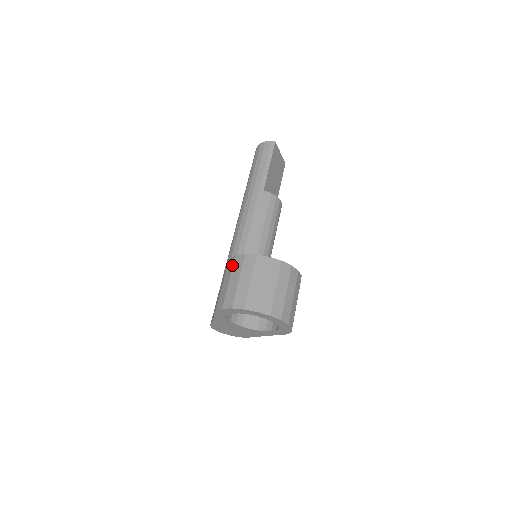
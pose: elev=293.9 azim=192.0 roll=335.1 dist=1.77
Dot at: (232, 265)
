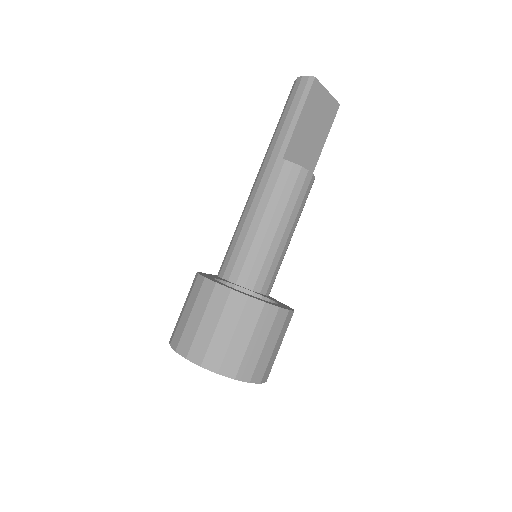
Dot at: (192, 286)
